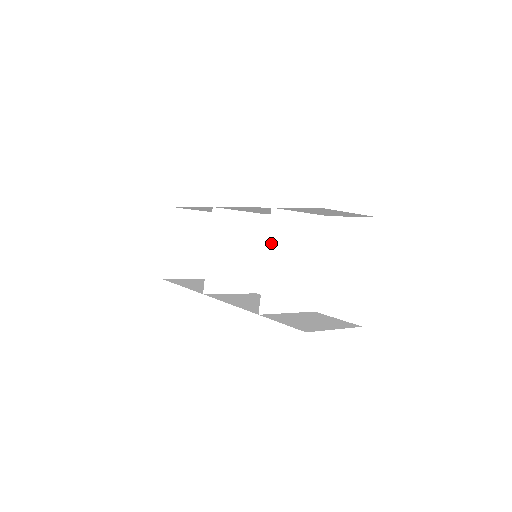
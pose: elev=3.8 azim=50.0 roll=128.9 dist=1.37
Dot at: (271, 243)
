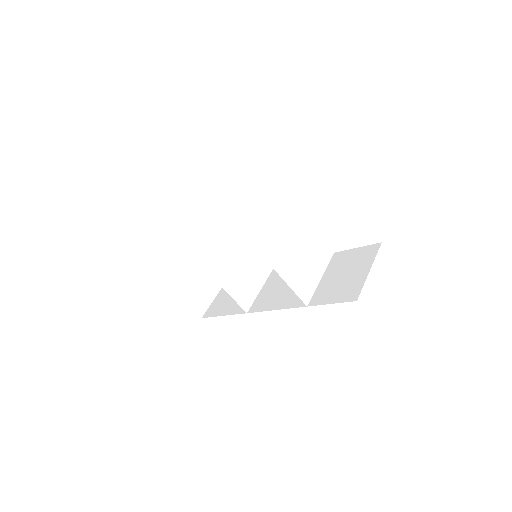
Dot at: (268, 257)
